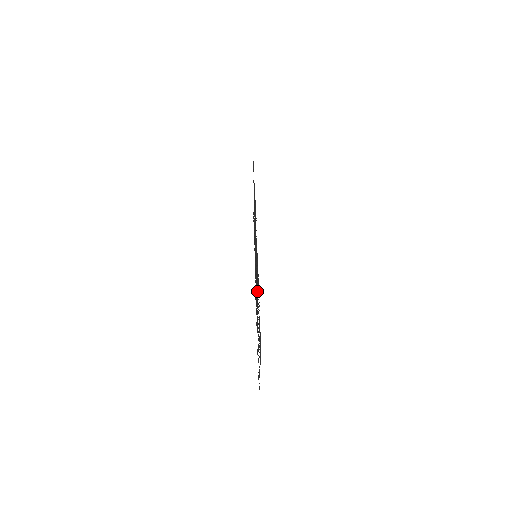
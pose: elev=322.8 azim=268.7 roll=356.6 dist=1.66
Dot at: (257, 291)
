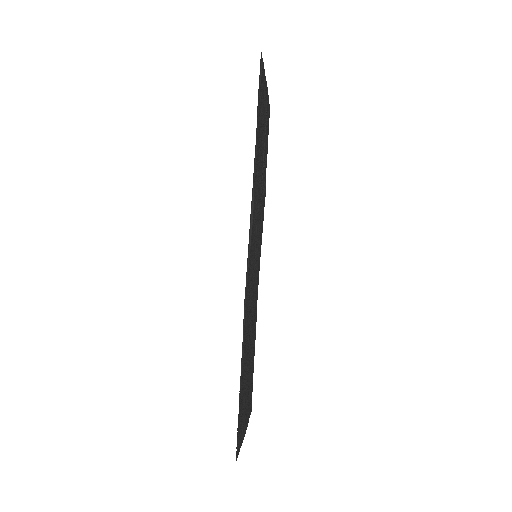
Dot at: (249, 341)
